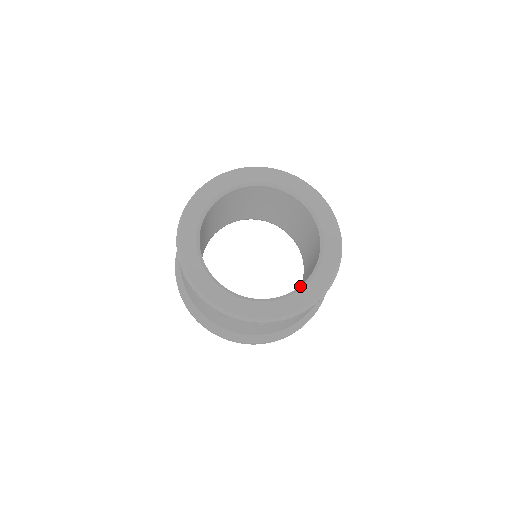
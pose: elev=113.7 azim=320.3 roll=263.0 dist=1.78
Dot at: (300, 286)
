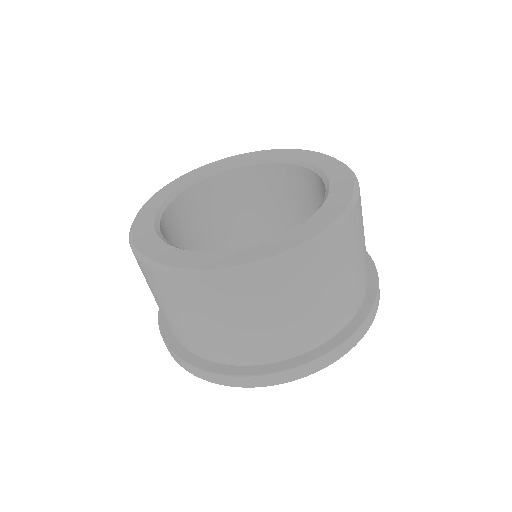
Dot at: (294, 228)
